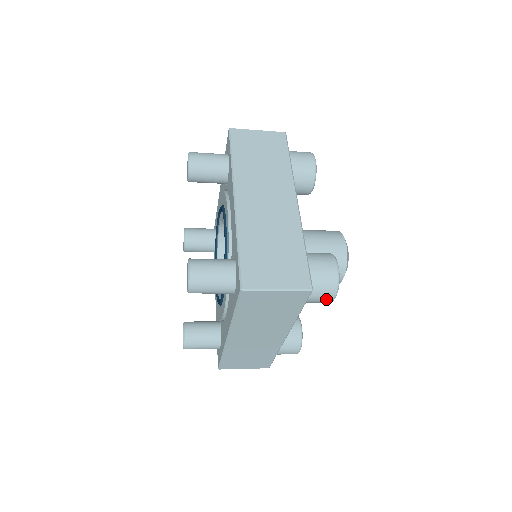
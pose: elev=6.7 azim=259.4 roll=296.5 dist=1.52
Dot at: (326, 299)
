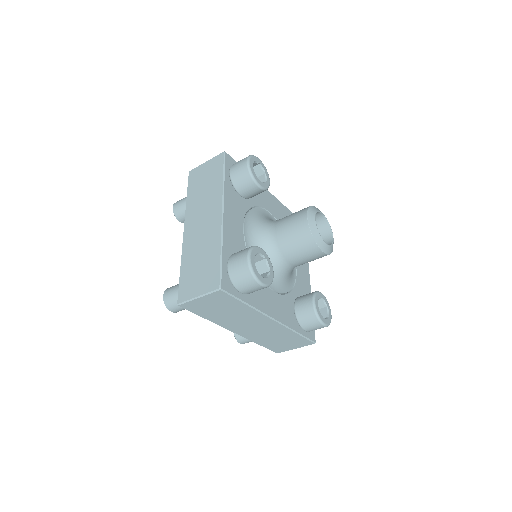
Dot at: (255, 287)
